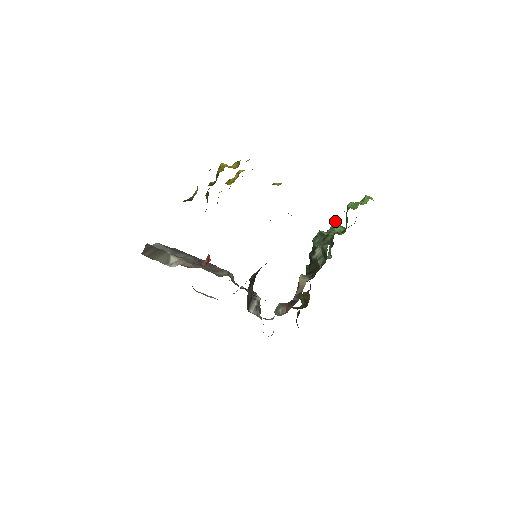
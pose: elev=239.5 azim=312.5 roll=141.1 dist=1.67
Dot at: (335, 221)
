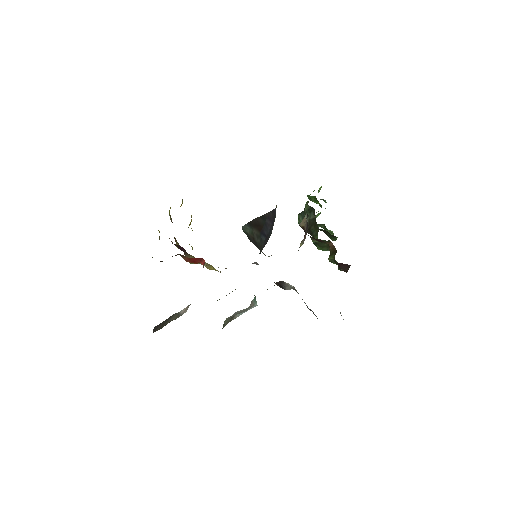
Dot at: occluded
